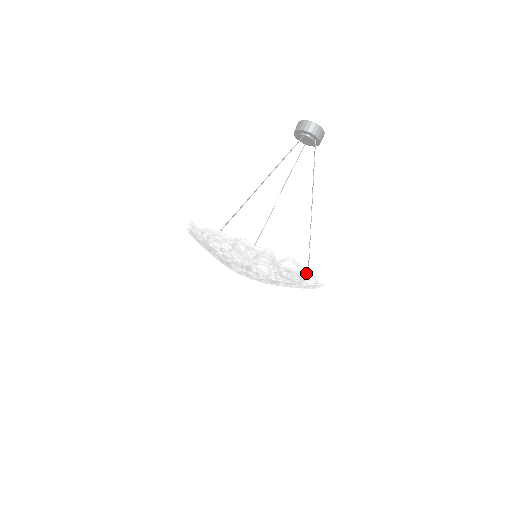
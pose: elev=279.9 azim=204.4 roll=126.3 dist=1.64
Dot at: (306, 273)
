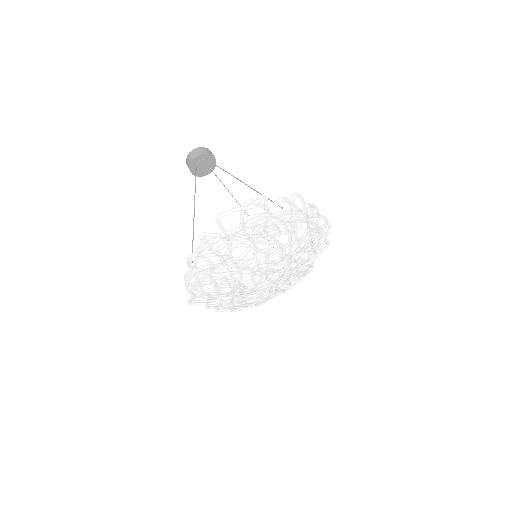
Dot at: (250, 207)
